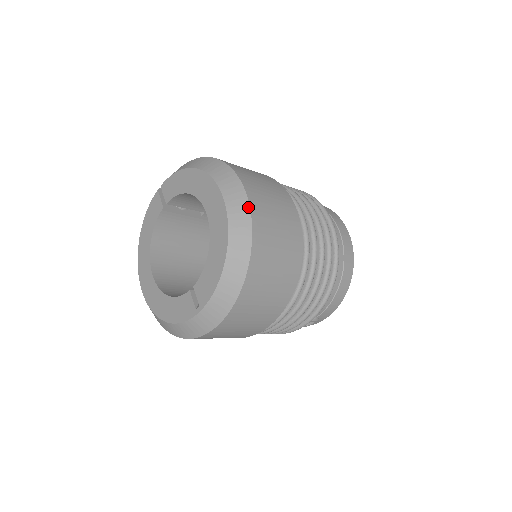
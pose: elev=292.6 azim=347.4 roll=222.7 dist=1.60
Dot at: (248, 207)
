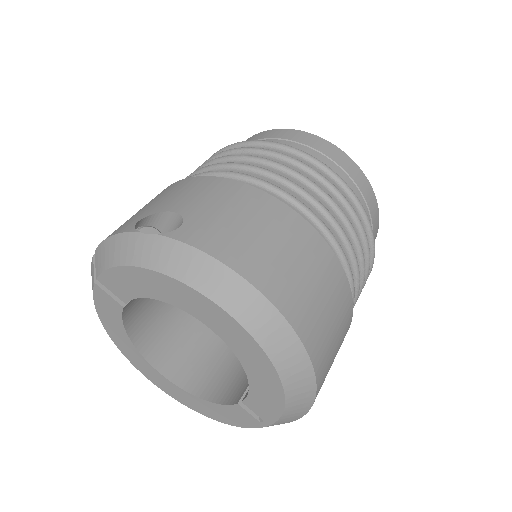
Dot at: (281, 318)
